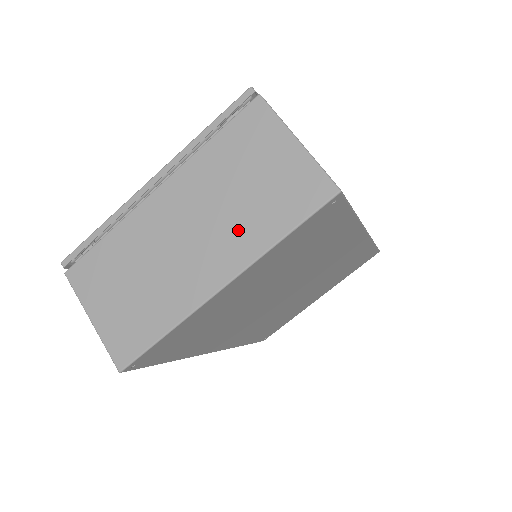
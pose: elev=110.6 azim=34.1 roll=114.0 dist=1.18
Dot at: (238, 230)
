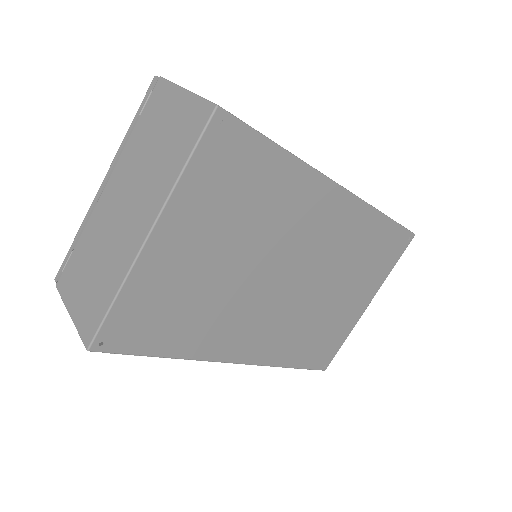
Dot at: (154, 182)
